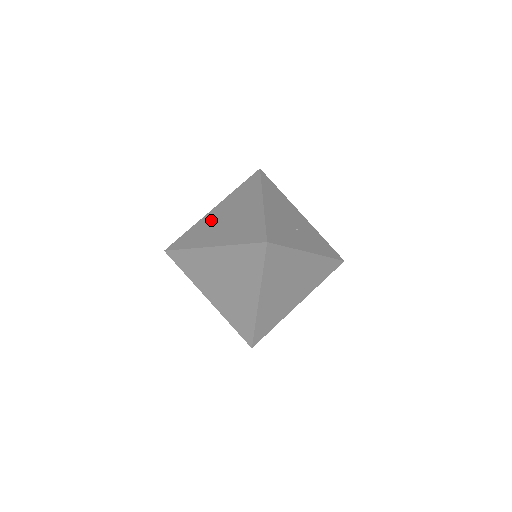
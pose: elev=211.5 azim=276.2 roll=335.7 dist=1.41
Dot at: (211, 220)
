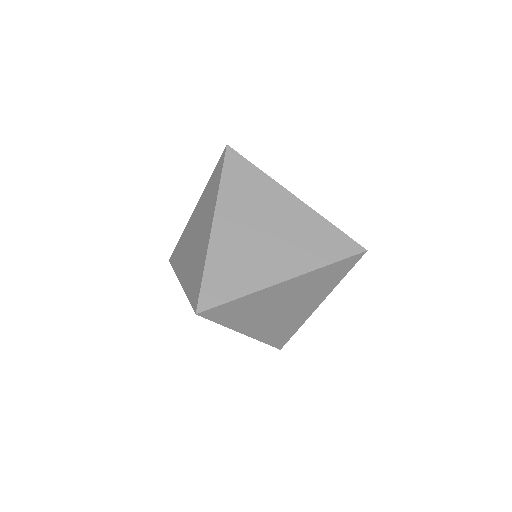
Dot at: (235, 243)
